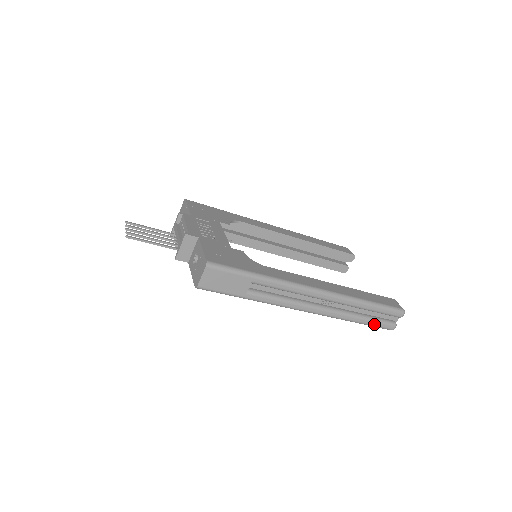
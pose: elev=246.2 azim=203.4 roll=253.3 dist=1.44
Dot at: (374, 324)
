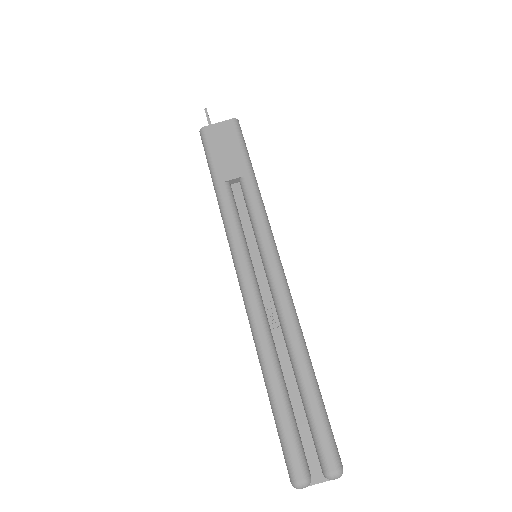
Dot at: (285, 425)
